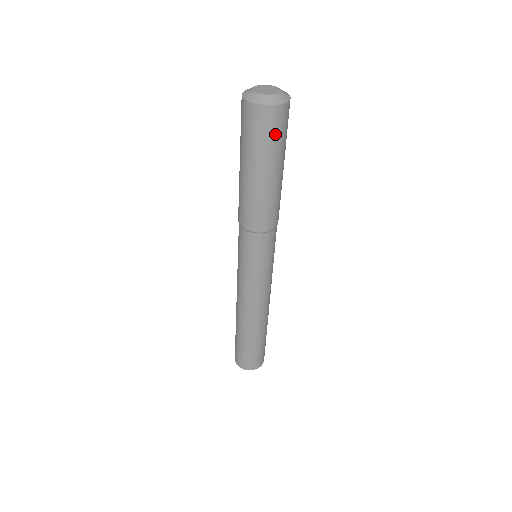
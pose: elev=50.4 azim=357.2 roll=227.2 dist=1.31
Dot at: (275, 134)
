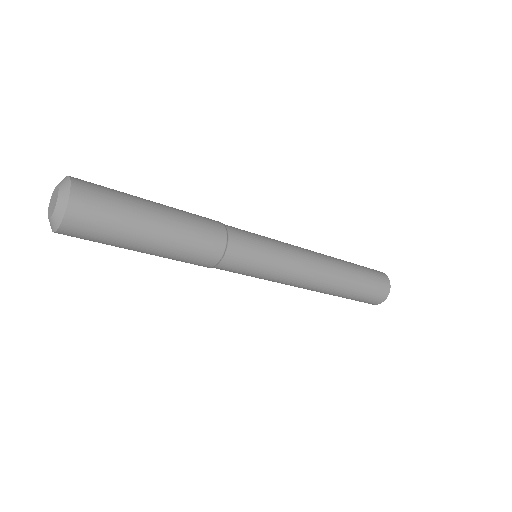
Dot at: (96, 236)
